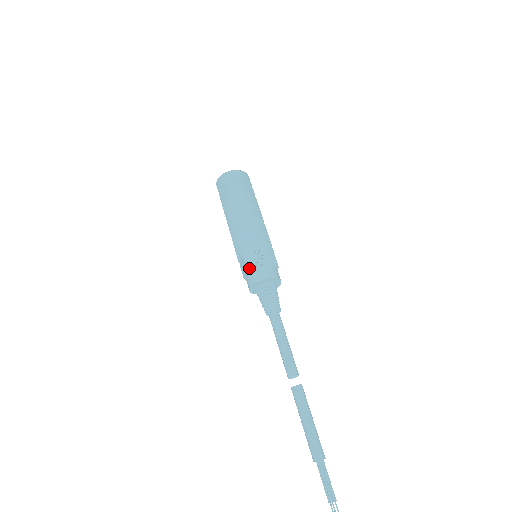
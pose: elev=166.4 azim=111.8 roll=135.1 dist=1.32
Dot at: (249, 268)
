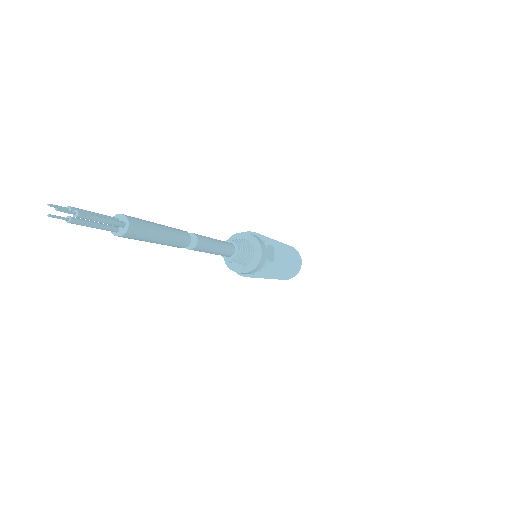
Dot at: occluded
